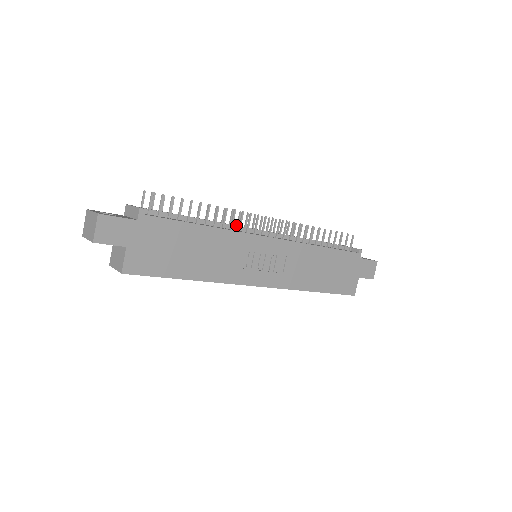
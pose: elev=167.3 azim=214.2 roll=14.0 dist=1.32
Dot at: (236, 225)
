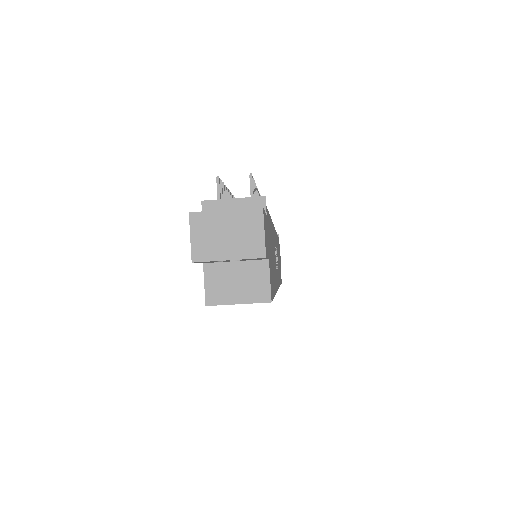
Dot at: occluded
